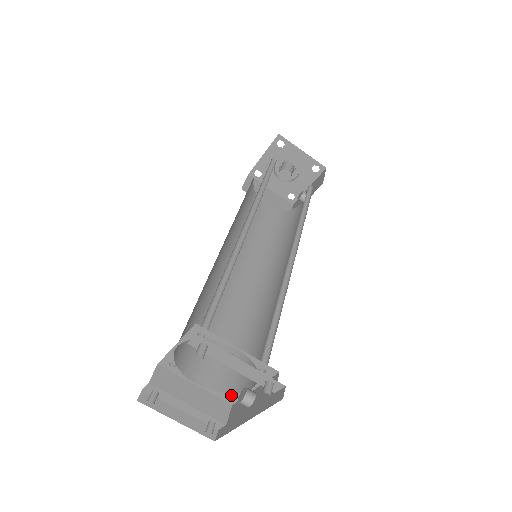
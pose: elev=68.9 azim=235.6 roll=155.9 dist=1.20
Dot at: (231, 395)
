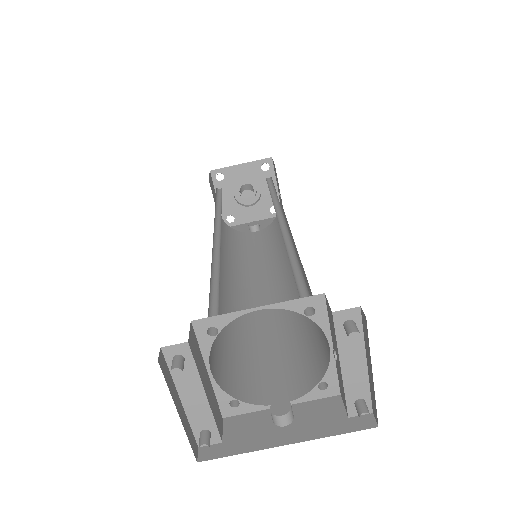
Dot at: (240, 404)
